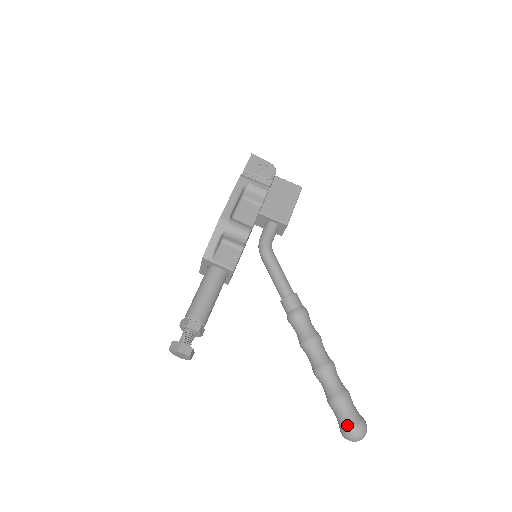
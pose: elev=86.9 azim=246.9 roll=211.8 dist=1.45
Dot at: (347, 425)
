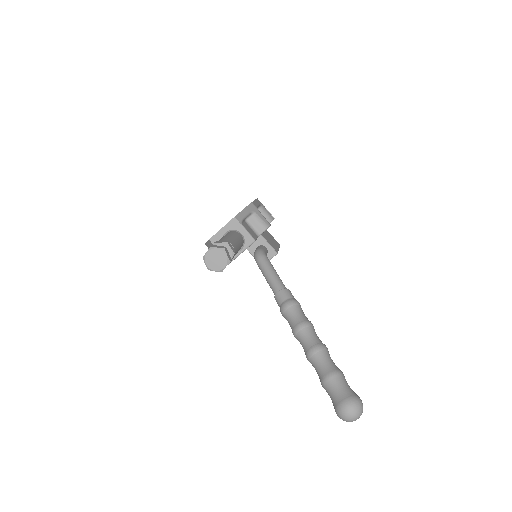
Dot at: (350, 395)
